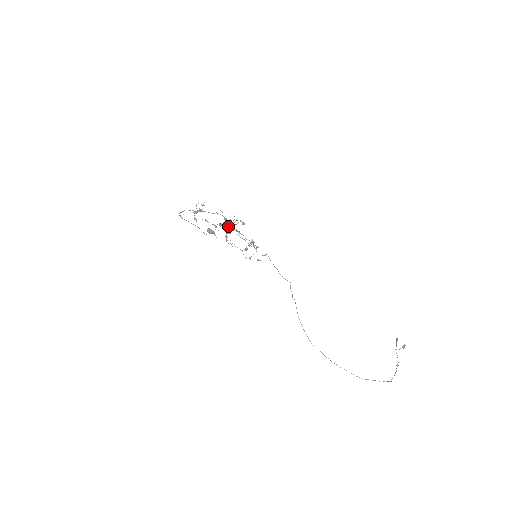
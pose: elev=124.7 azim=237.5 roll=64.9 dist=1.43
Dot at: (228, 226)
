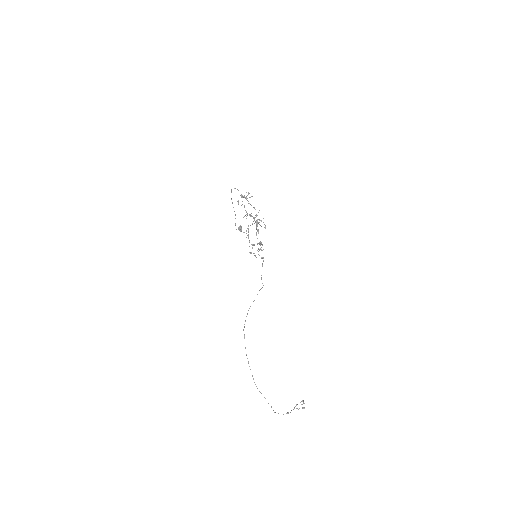
Dot at: occluded
